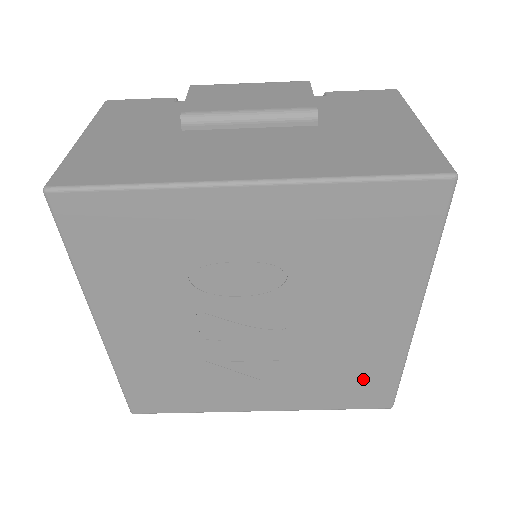
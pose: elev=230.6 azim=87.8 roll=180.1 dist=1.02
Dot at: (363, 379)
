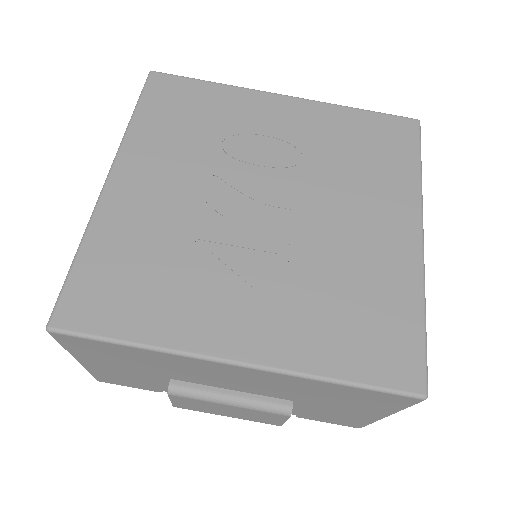
Dot at: (379, 318)
